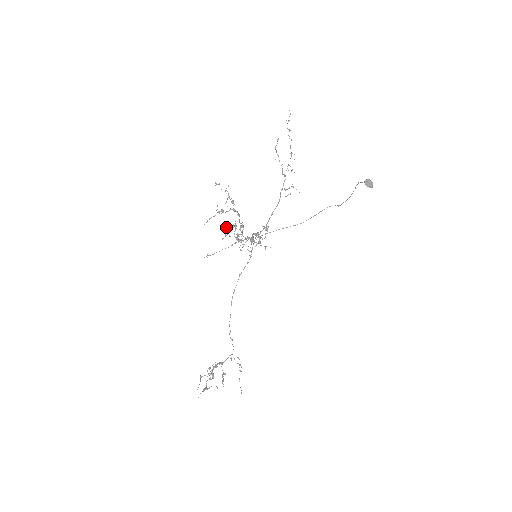
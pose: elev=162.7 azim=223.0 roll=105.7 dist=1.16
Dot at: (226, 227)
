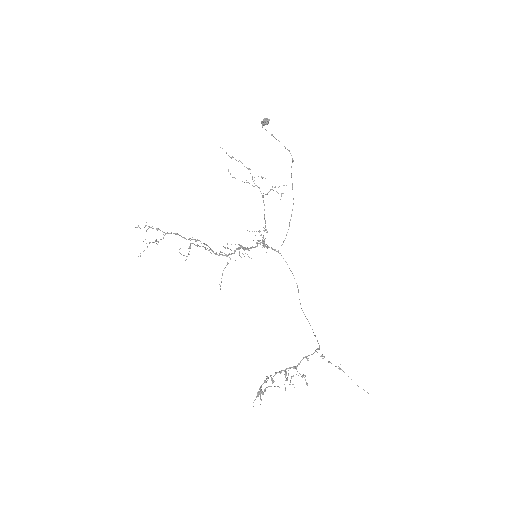
Dot at: occluded
